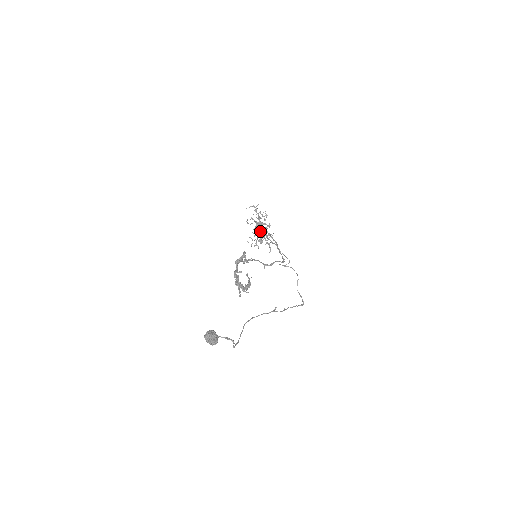
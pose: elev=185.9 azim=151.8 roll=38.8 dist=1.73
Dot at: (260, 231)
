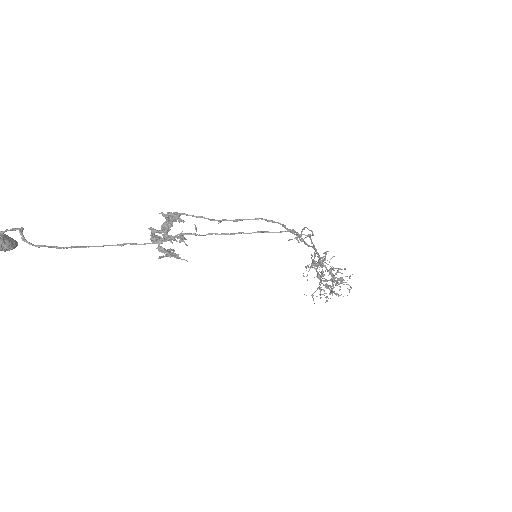
Dot at: (312, 267)
